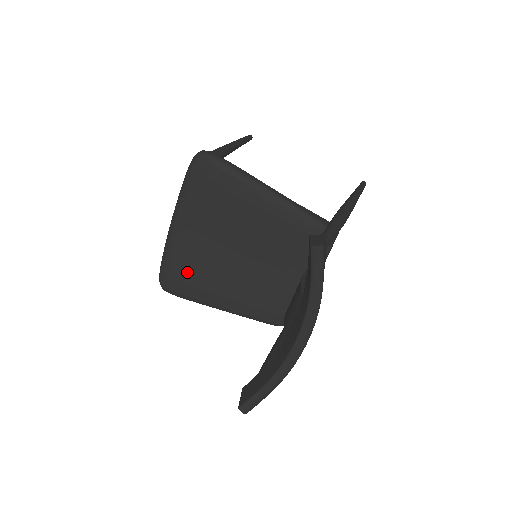
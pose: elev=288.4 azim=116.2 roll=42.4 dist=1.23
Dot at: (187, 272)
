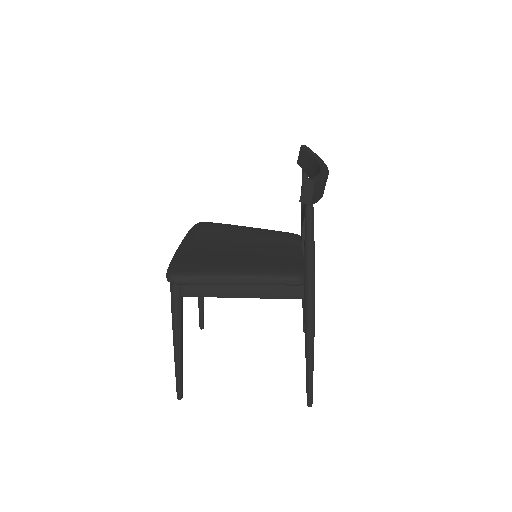
Dot at: (199, 261)
